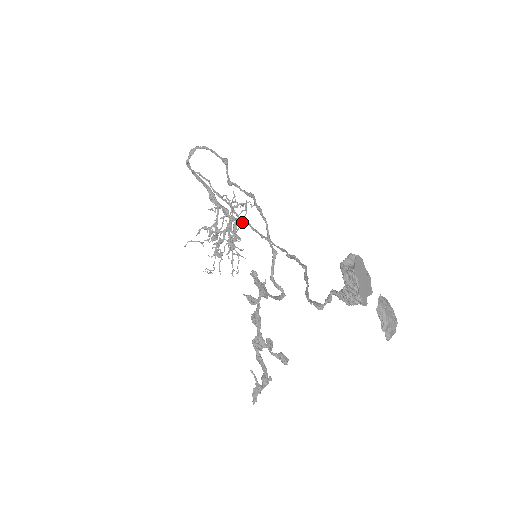
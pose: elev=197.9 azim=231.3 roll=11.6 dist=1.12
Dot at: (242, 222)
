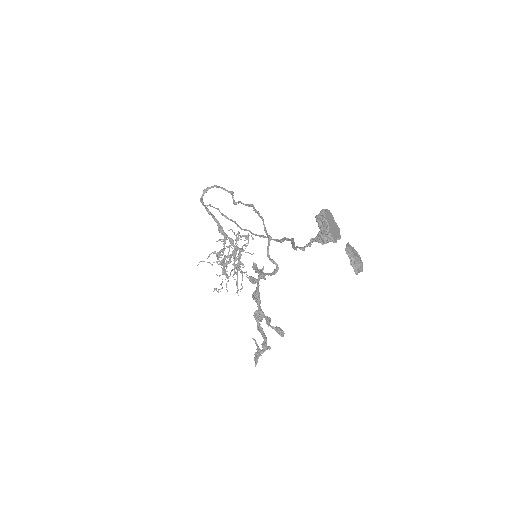
Dot at: (245, 252)
